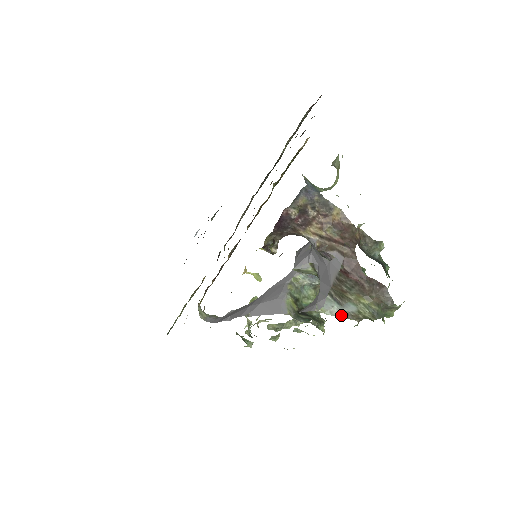
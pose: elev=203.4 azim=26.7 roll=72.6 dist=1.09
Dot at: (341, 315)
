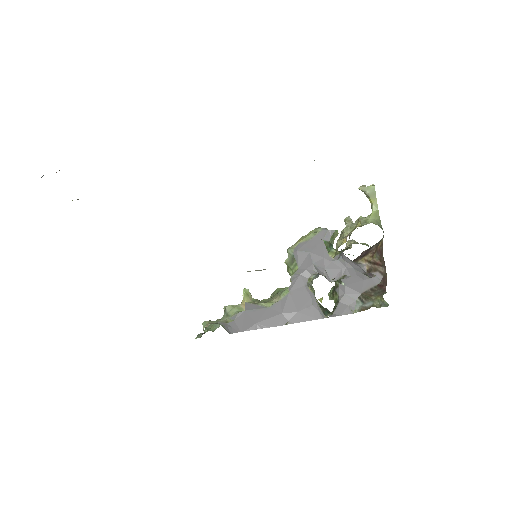
Dot at: (362, 309)
